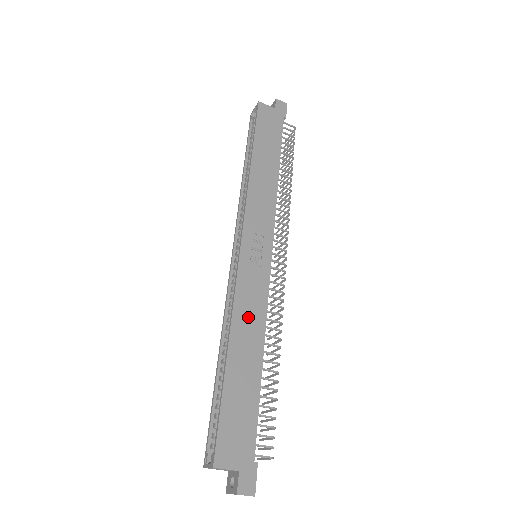
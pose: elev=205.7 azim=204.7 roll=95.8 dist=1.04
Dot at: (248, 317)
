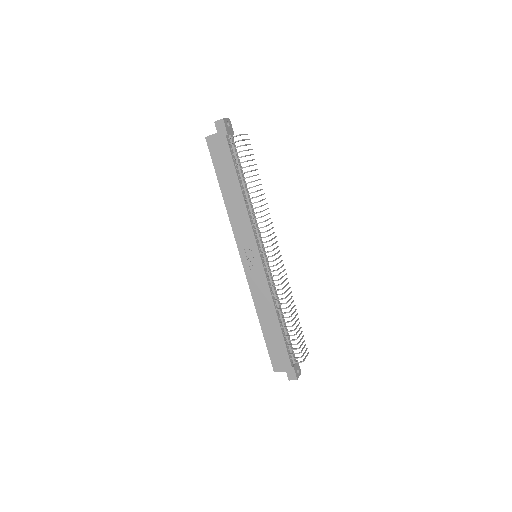
Dot at: (262, 300)
